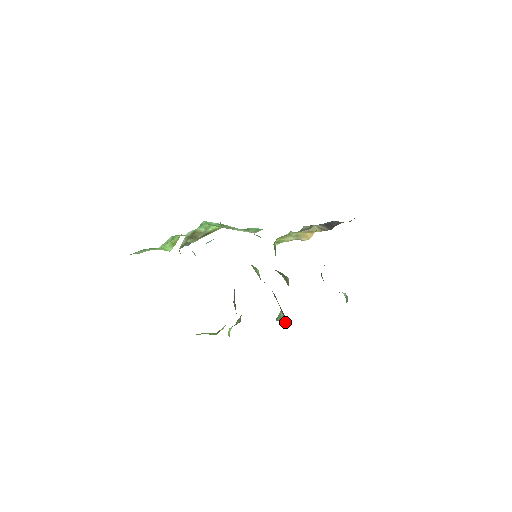
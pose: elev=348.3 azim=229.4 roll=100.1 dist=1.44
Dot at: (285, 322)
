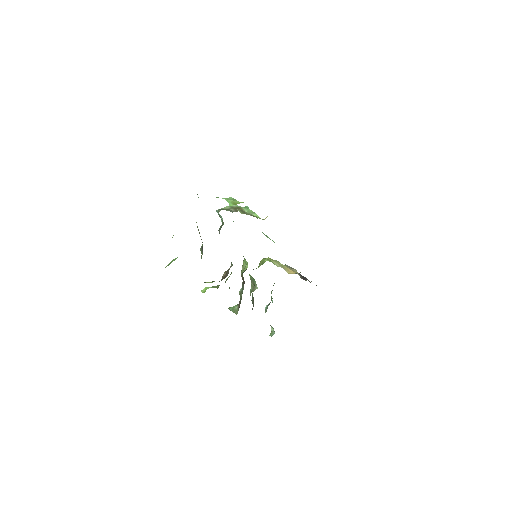
Dot at: occluded
